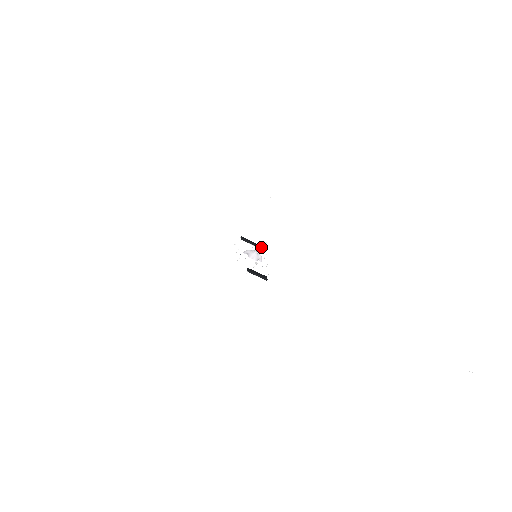
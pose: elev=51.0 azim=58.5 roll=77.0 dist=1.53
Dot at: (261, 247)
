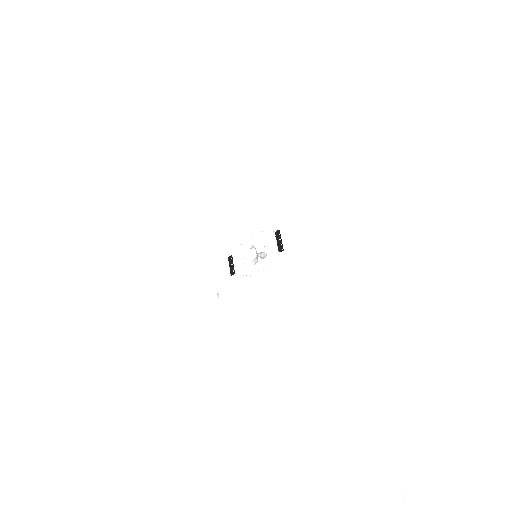
Dot at: (266, 255)
